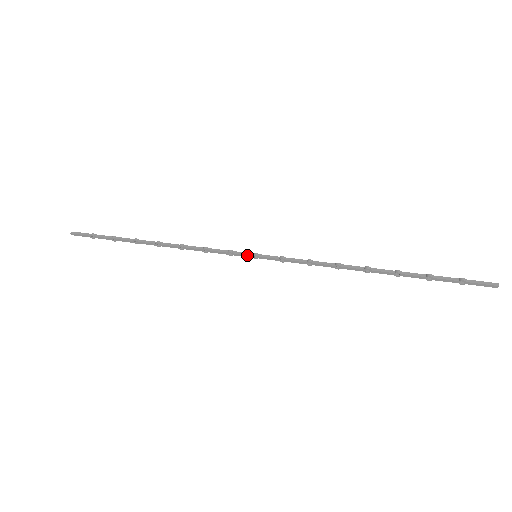
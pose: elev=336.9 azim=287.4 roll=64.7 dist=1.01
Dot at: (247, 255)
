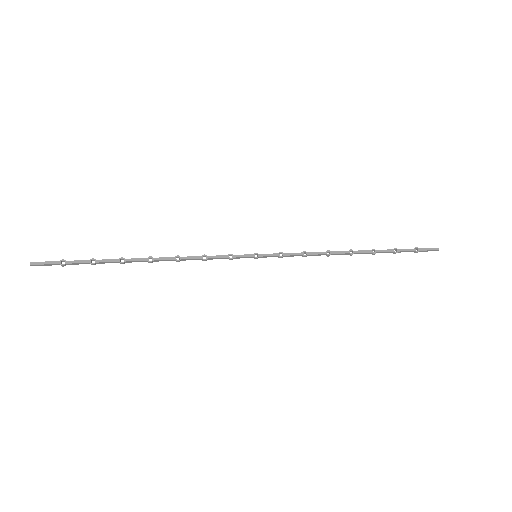
Dot at: (248, 255)
